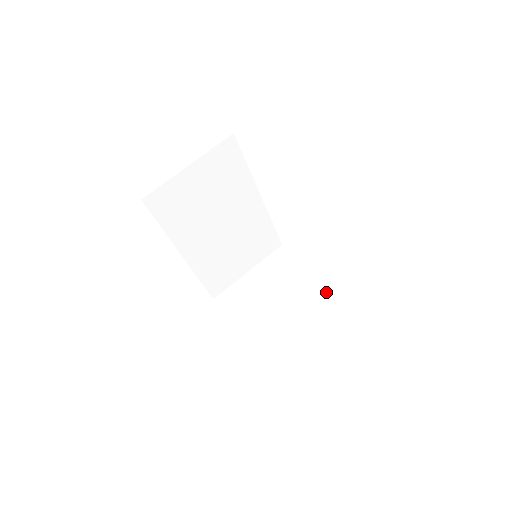
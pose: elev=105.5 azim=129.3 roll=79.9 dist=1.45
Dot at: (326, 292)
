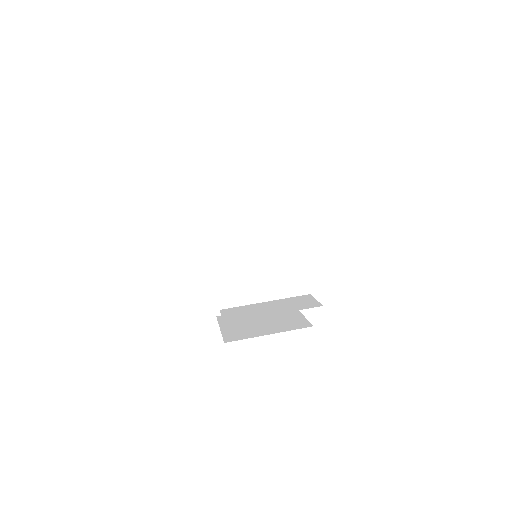
Dot at: (298, 302)
